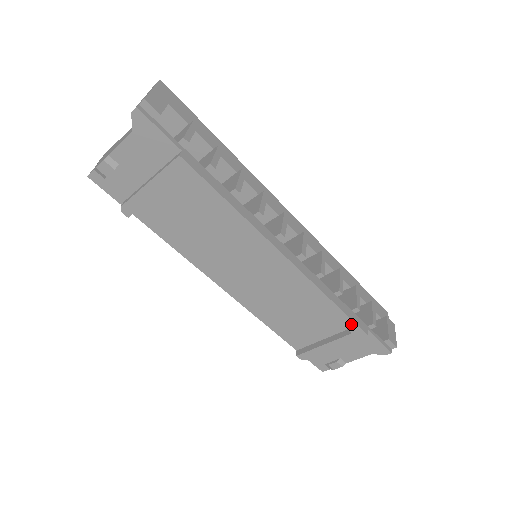
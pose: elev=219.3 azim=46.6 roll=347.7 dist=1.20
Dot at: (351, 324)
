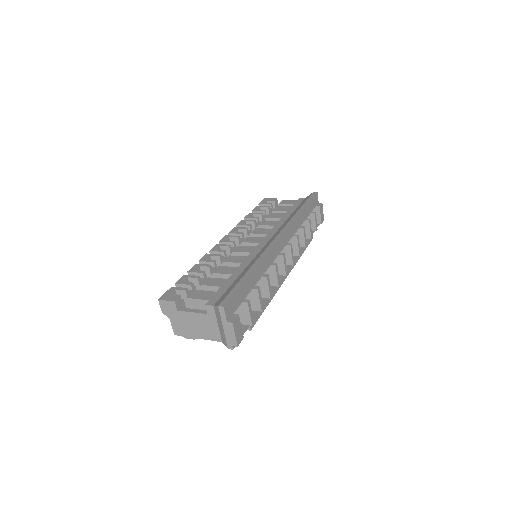
Dot at: occluded
